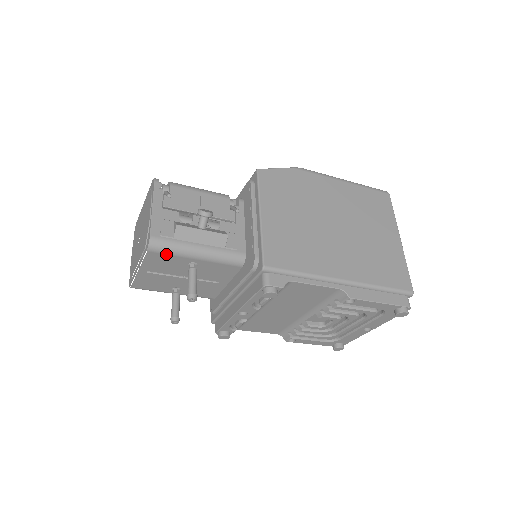
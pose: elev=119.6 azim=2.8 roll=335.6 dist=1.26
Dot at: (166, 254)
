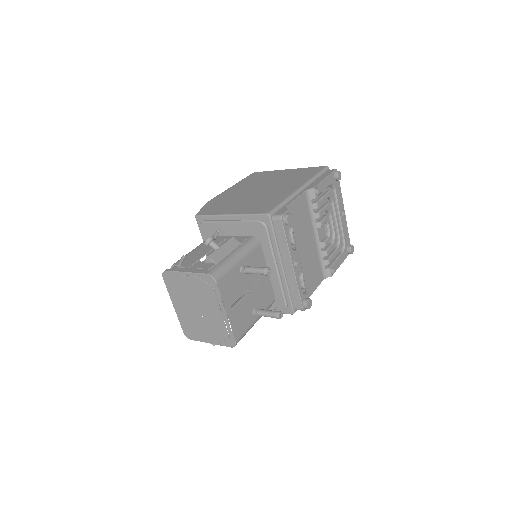
Dot at: (225, 274)
